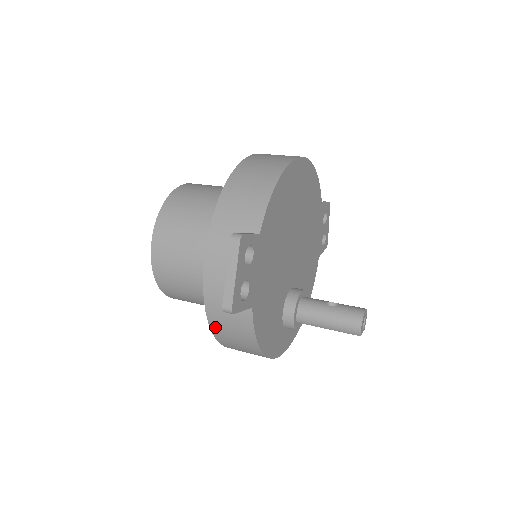
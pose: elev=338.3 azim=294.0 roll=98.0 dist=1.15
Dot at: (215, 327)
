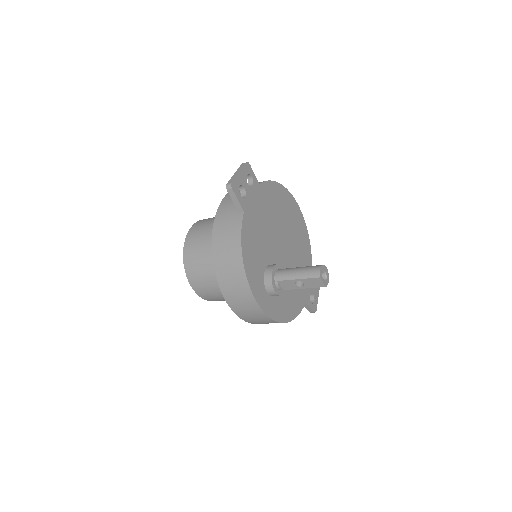
Dot at: (215, 240)
